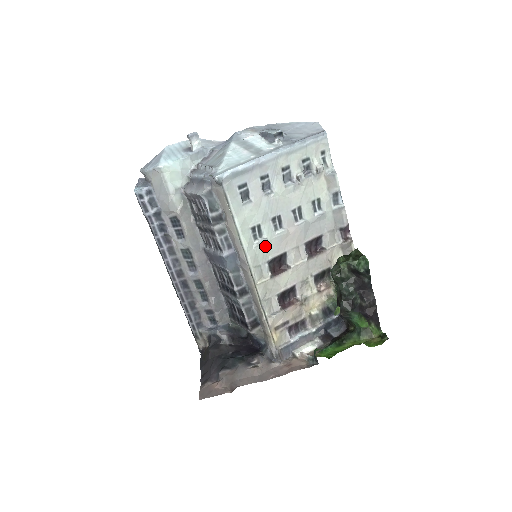
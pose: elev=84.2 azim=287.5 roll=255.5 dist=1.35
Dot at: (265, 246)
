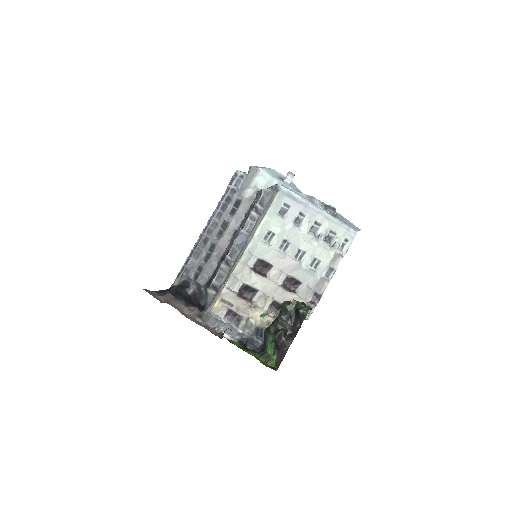
Dot at: (266, 248)
